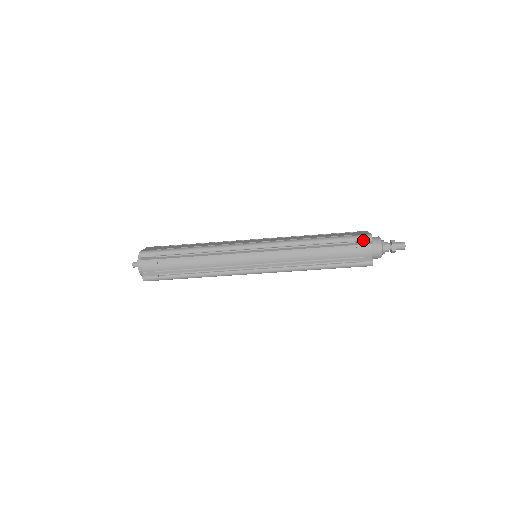
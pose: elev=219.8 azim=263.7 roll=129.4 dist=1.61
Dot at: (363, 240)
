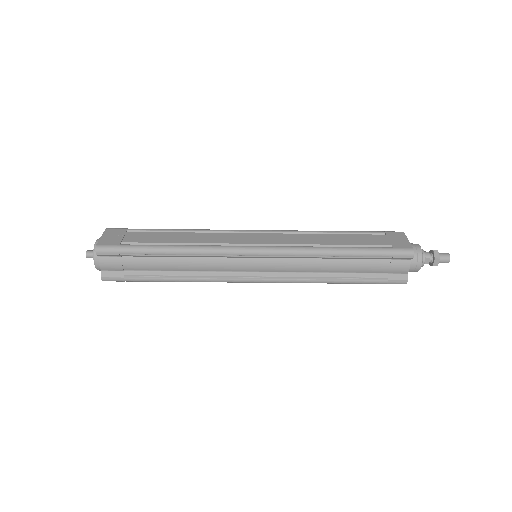
Dot at: (402, 256)
